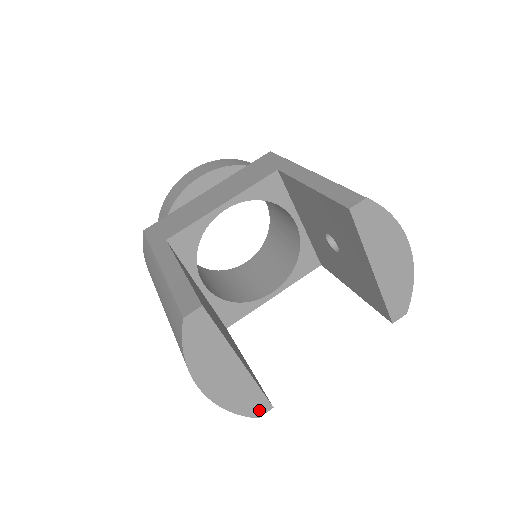
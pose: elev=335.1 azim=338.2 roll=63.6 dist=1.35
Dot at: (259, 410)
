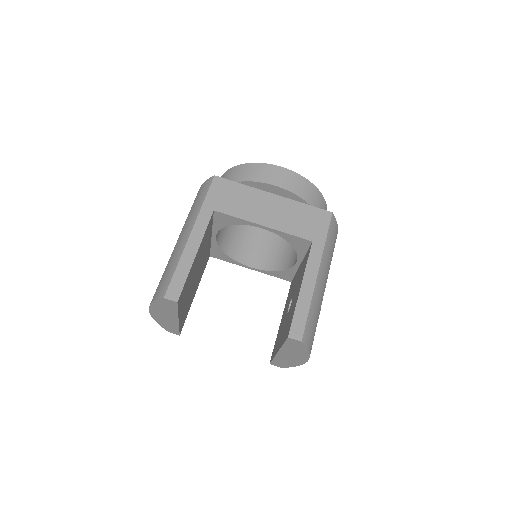
Dot at: (172, 331)
